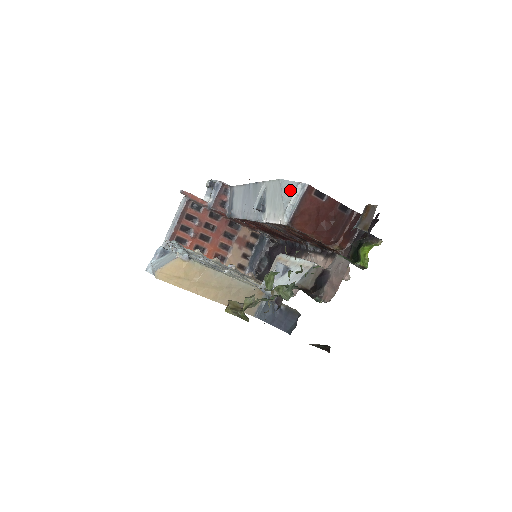
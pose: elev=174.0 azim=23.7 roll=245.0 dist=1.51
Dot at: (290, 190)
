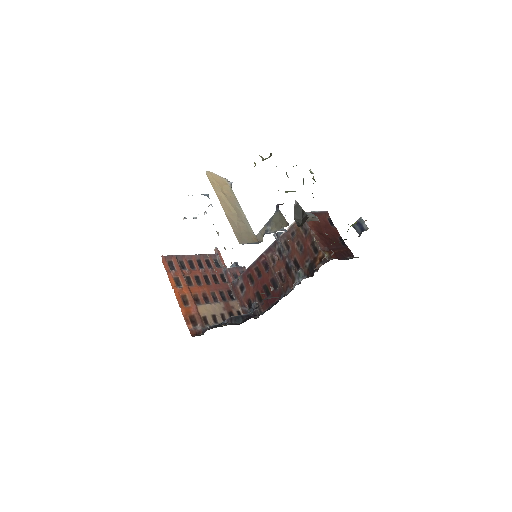
Dot at: occluded
